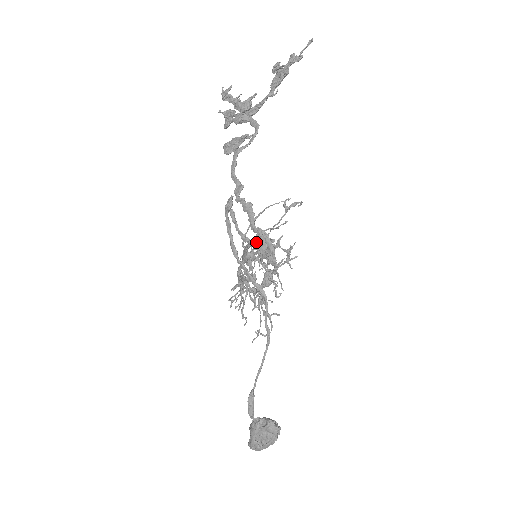
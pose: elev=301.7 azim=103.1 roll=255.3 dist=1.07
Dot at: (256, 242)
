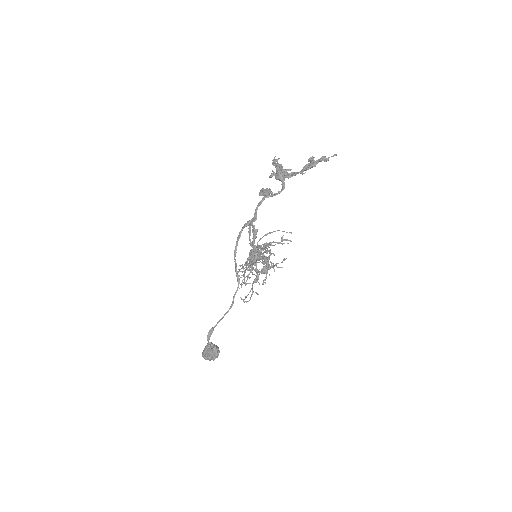
Dot at: (251, 252)
